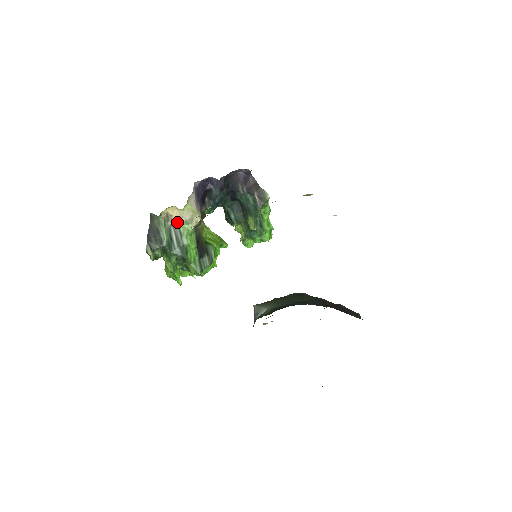
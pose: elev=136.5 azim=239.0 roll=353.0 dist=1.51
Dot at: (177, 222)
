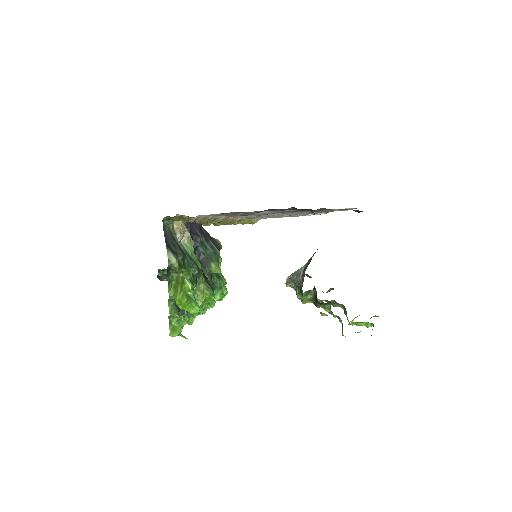
Dot at: (182, 237)
